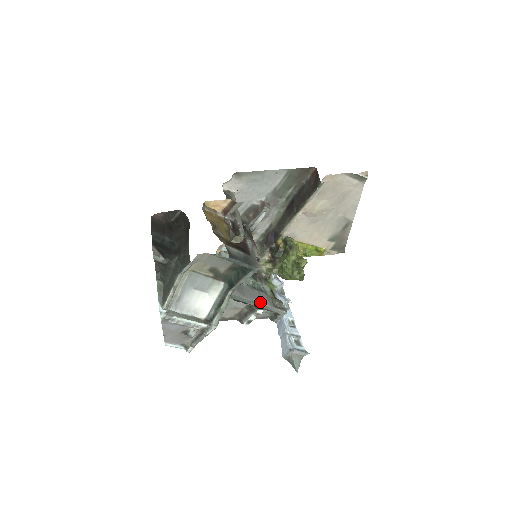
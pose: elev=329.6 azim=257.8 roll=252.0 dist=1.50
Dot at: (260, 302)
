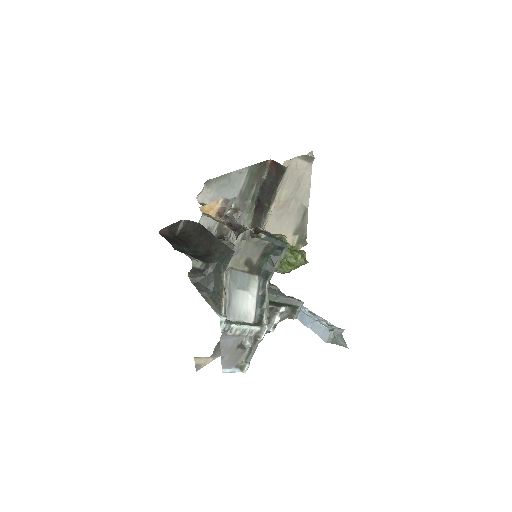
Dot at: (282, 296)
